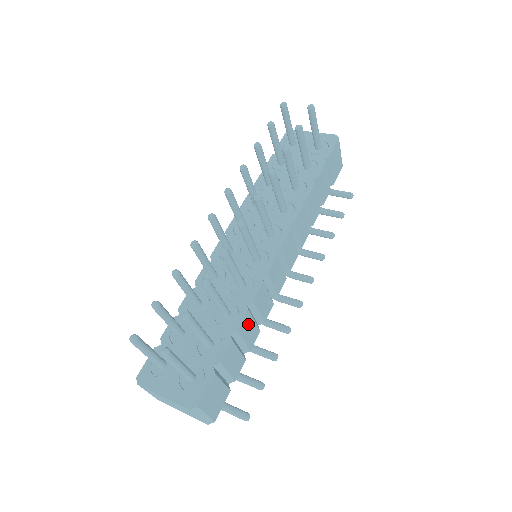
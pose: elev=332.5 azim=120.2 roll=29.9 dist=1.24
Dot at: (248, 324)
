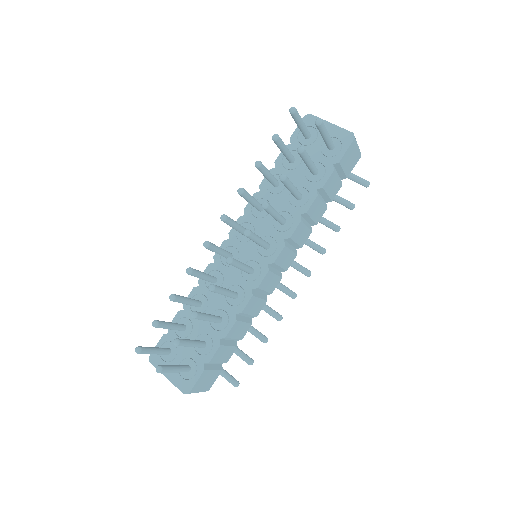
Dot at: (237, 328)
